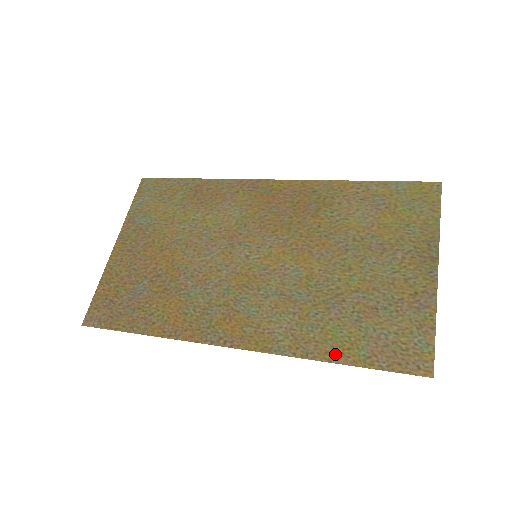
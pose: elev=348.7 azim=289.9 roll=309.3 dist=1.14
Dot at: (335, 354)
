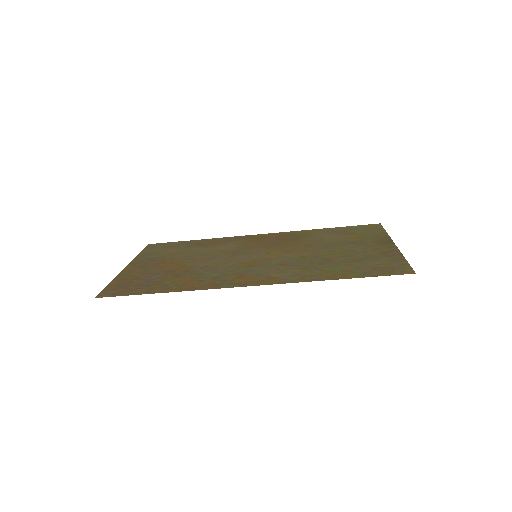
Dot at: (336, 276)
